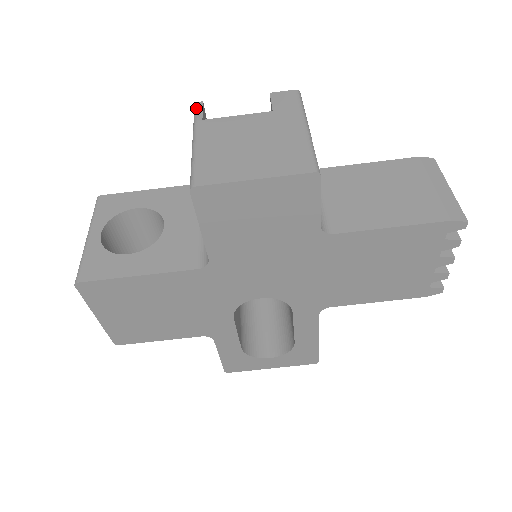
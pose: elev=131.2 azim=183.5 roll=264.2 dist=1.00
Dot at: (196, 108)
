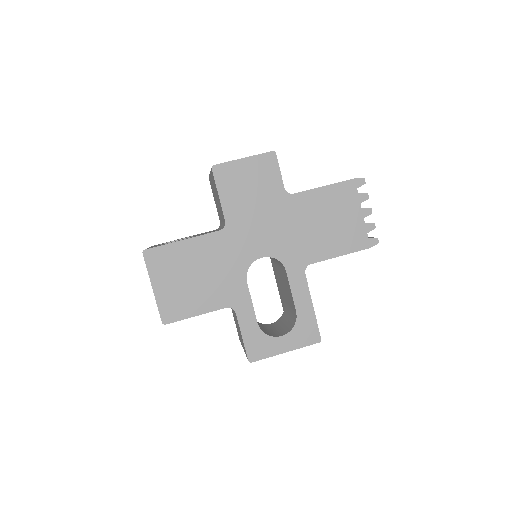
Dot at: occluded
